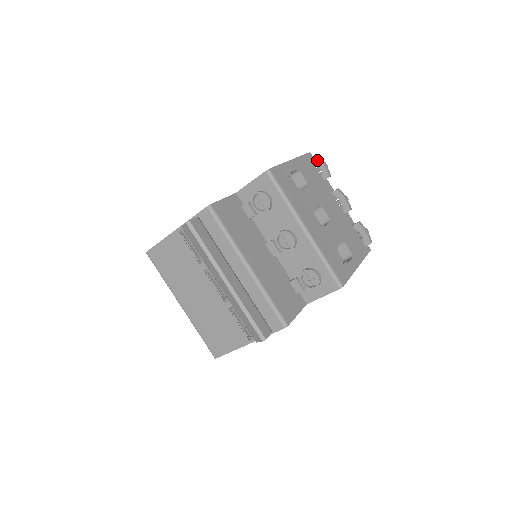
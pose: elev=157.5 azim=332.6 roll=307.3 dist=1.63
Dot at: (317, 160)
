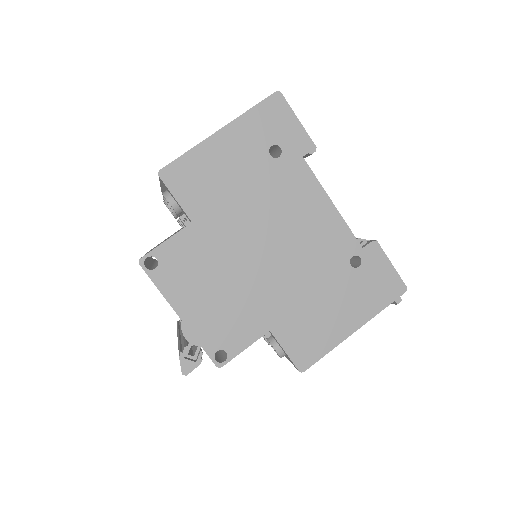
Dot at: (393, 302)
